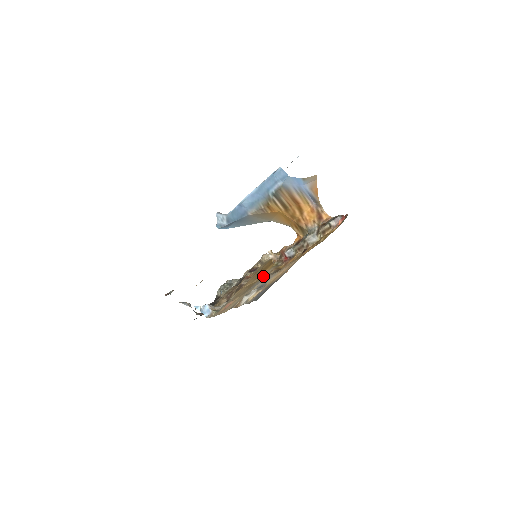
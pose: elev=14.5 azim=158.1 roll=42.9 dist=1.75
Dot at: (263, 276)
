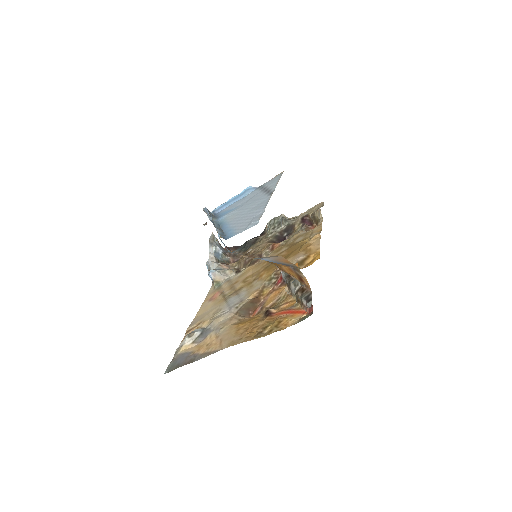
Dot at: (253, 285)
